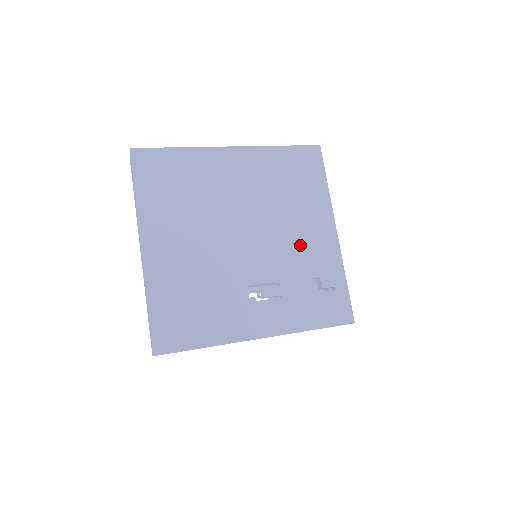
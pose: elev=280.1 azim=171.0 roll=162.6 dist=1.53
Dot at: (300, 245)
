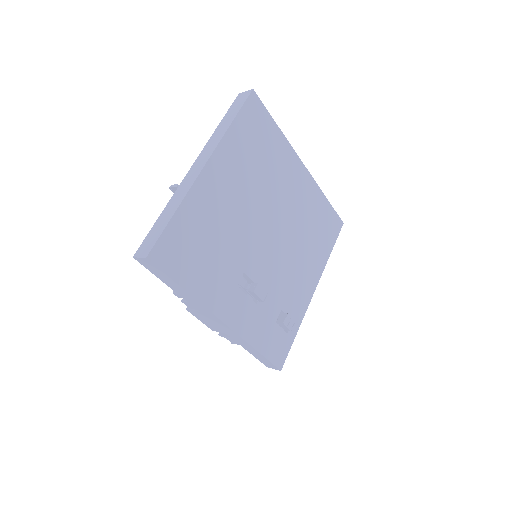
Dot at: (291, 277)
